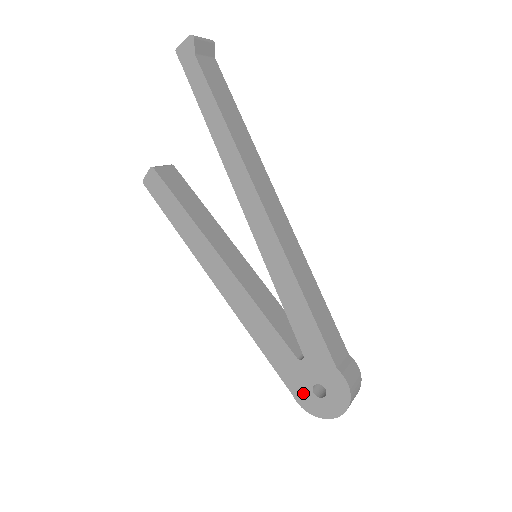
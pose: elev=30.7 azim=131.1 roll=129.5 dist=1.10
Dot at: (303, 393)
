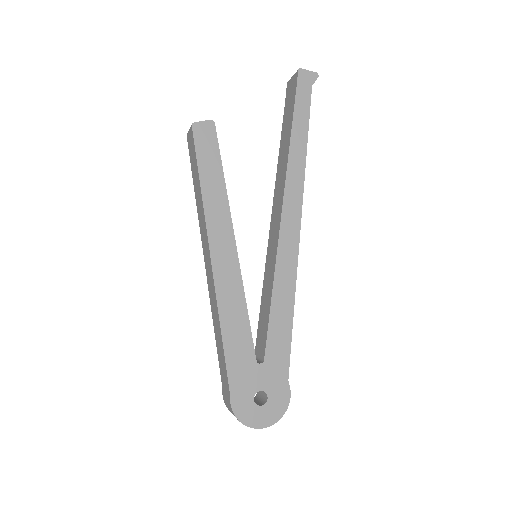
Dot at: (243, 397)
